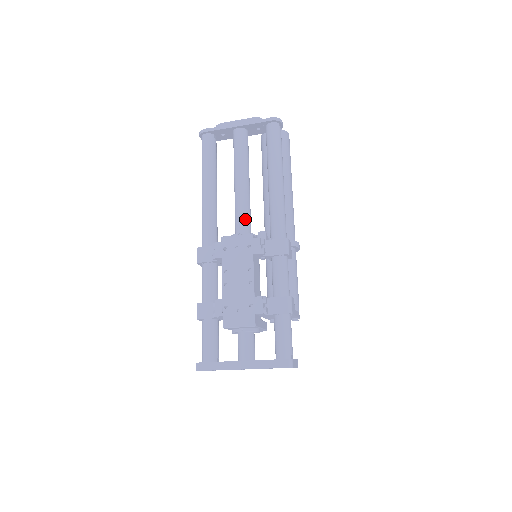
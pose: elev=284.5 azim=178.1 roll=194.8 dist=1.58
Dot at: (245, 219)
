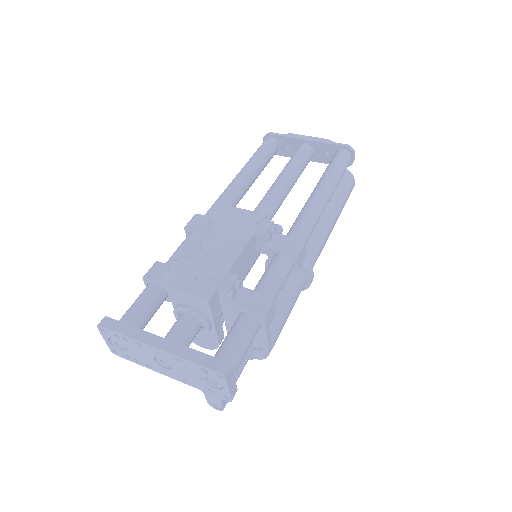
Dot at: (266, 211)
